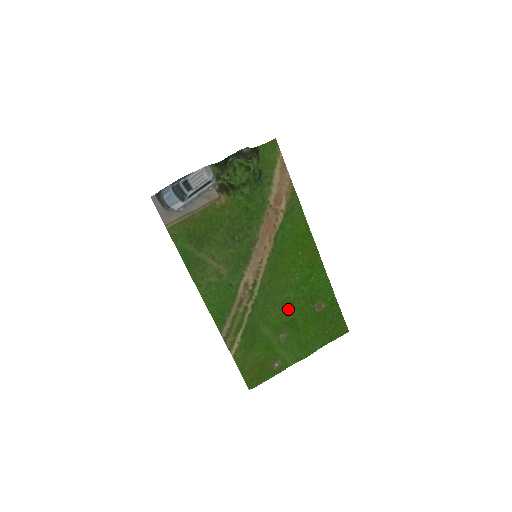
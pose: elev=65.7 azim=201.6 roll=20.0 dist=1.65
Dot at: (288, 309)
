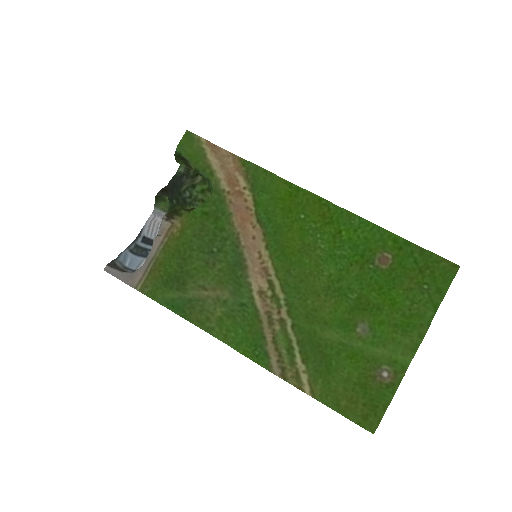
Dot at: (341, 290)
